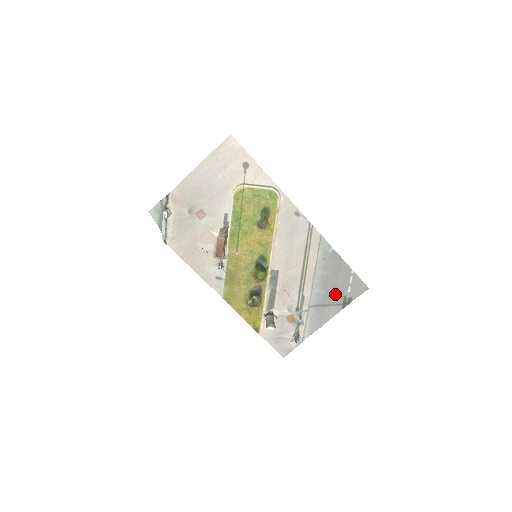
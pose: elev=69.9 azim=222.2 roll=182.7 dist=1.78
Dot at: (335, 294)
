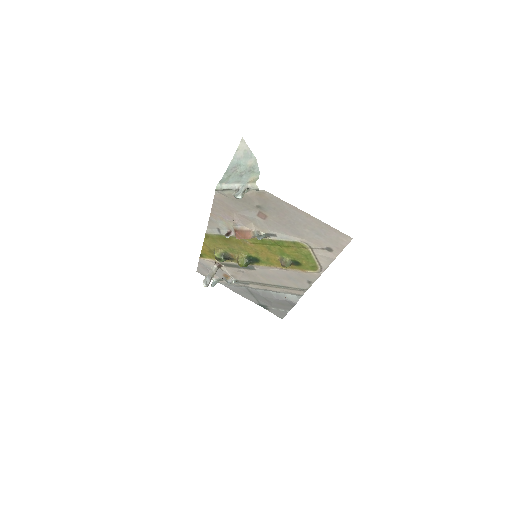
Dot at: (265, 301)
